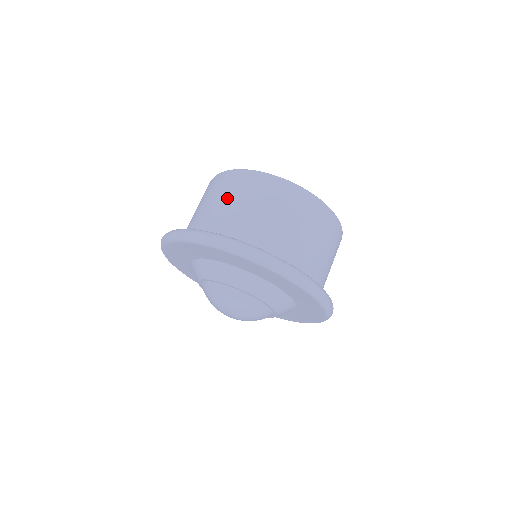
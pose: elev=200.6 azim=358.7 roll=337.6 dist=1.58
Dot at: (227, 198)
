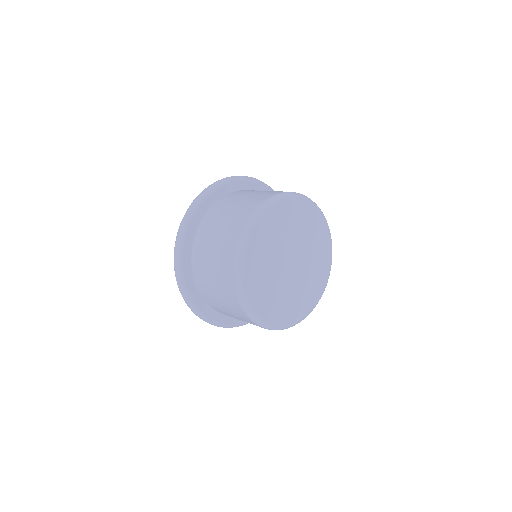
Dot at: (217, 242)
